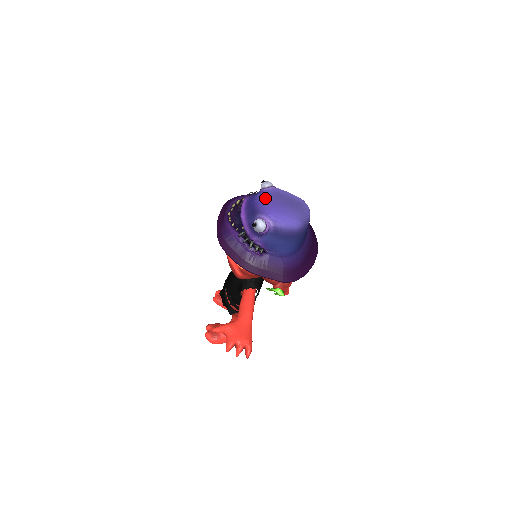
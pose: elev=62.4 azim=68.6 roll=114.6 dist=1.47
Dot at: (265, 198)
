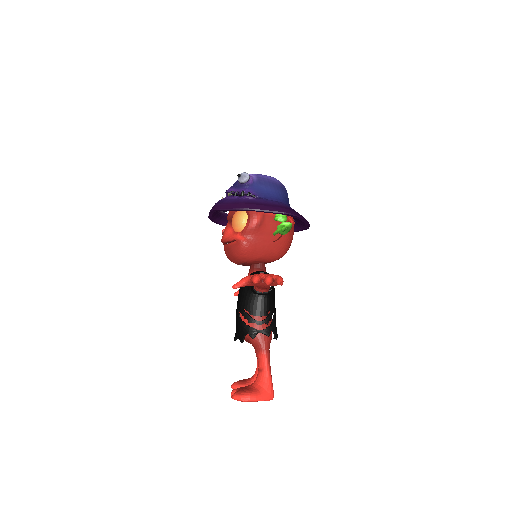
Dot at: occluded
